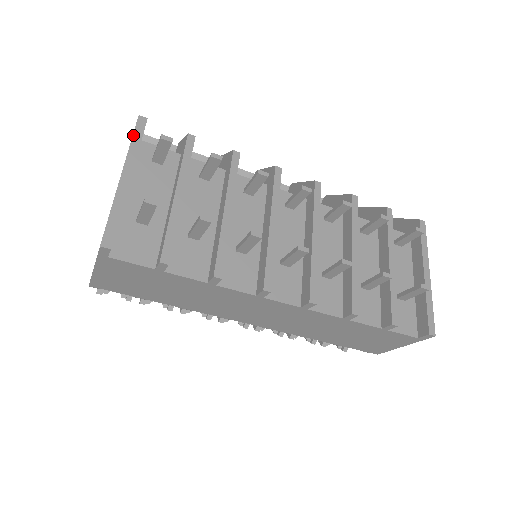
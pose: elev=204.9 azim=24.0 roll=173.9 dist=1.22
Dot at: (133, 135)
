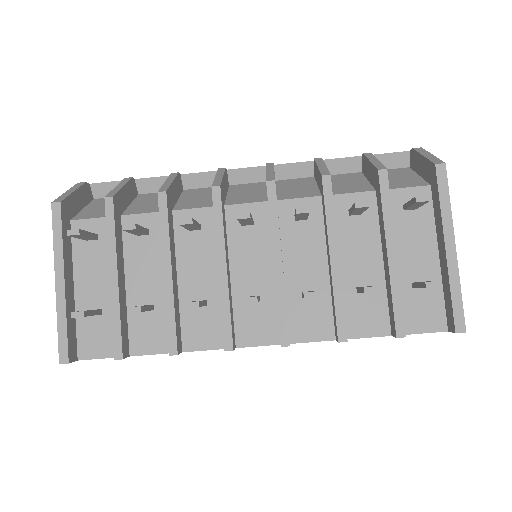
Dot at: (53, 230)
